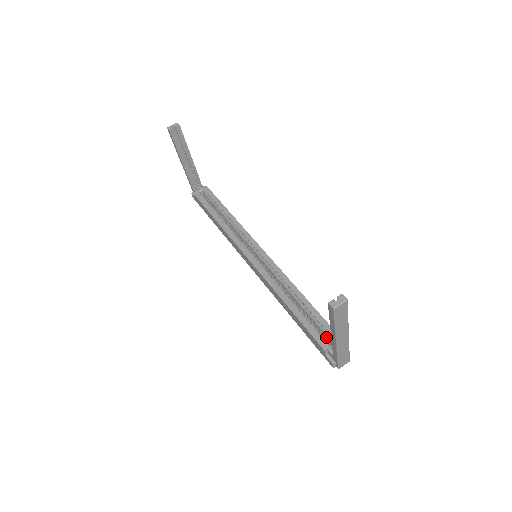
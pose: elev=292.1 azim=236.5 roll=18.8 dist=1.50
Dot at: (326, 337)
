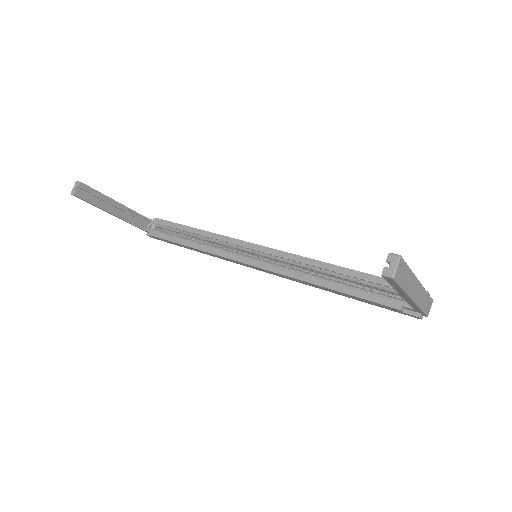
Dot at: (390, 293)
